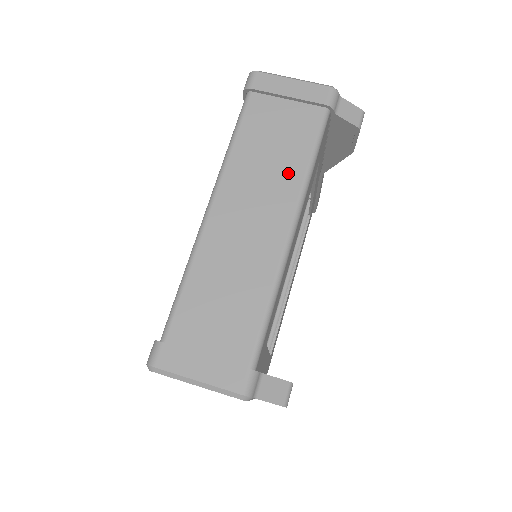
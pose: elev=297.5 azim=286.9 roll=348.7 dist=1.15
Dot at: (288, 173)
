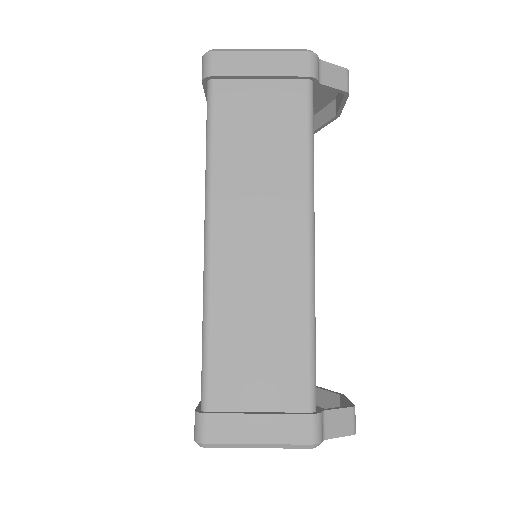
Dot at: (287, 173)
